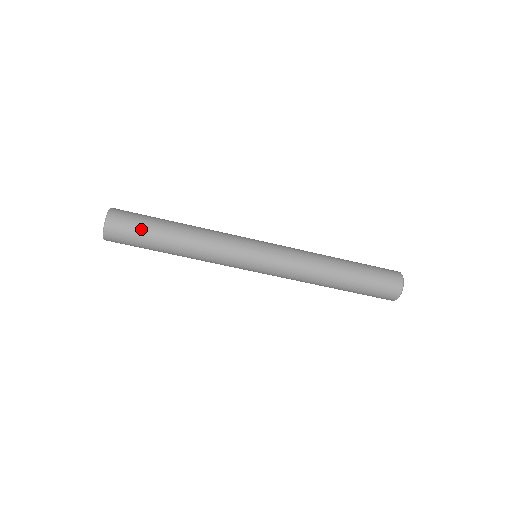
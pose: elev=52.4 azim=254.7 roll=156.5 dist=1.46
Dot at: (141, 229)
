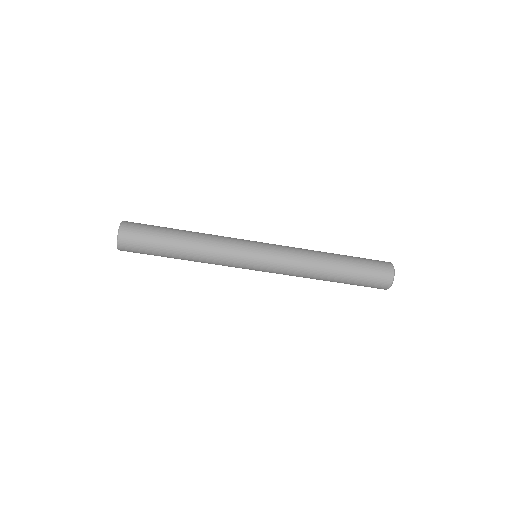
Dot at: (151, 234)
